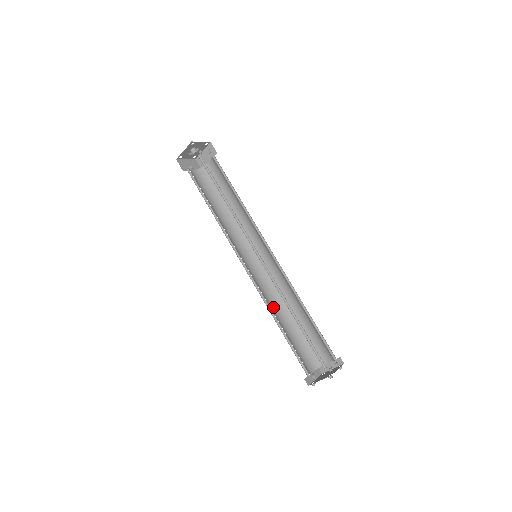
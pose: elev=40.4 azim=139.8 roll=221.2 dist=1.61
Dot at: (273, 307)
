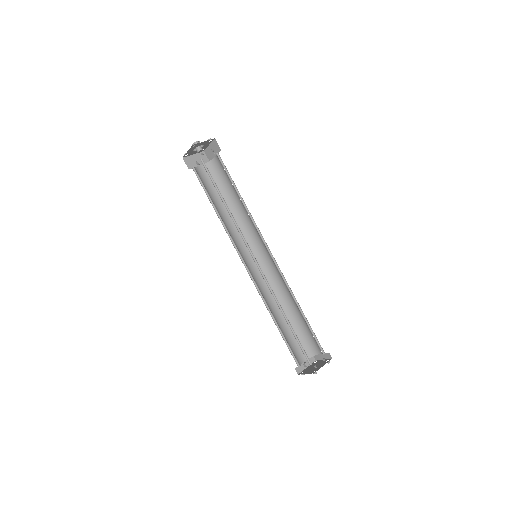
Dot at: (272, 302)
